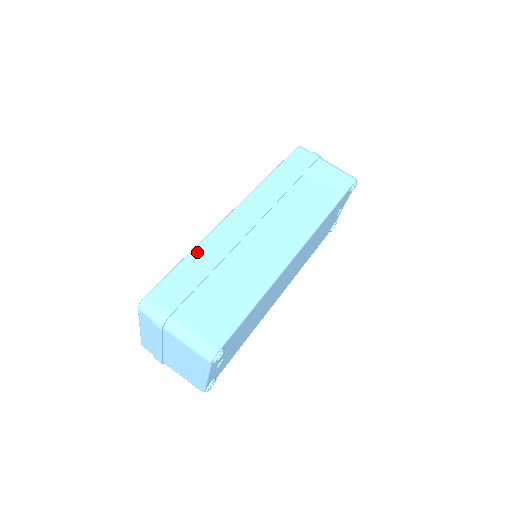
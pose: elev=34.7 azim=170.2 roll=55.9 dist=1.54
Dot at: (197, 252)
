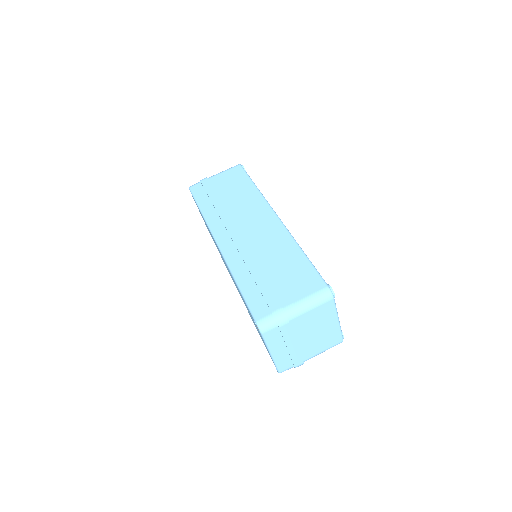
Dot at: (238, 276)
